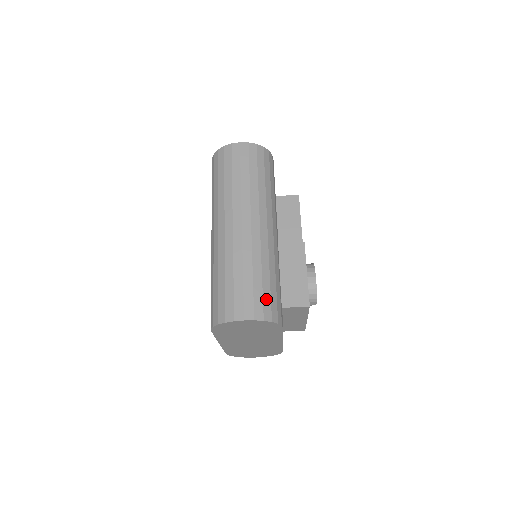
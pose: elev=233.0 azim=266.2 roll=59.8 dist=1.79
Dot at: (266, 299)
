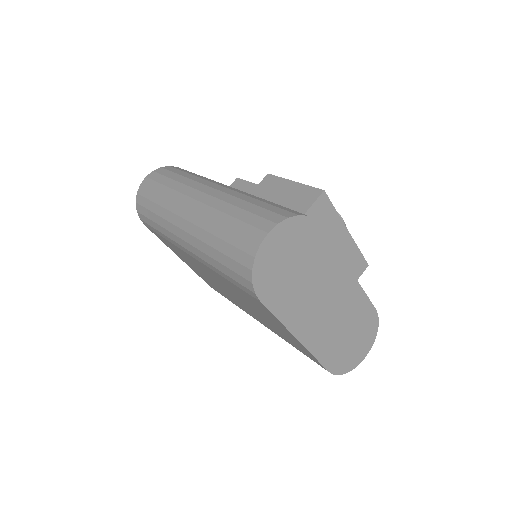
Dot at: (273, 209)
